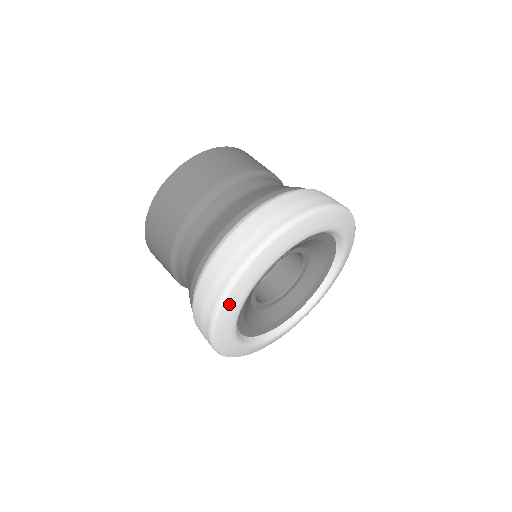
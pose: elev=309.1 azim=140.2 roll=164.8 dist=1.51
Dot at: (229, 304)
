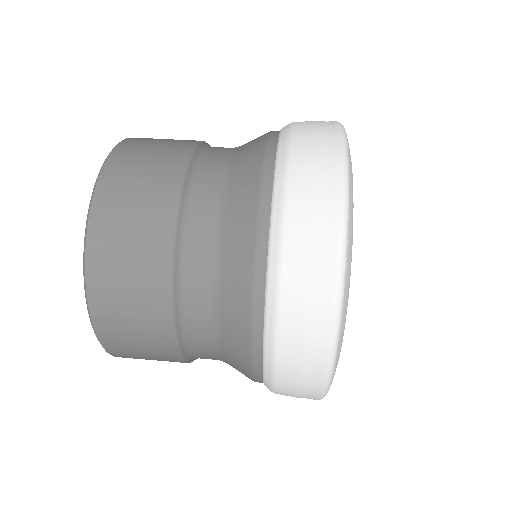
Dot at: (350, 161)
